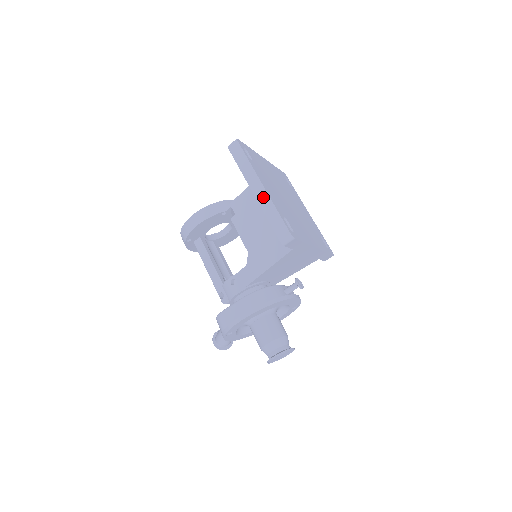
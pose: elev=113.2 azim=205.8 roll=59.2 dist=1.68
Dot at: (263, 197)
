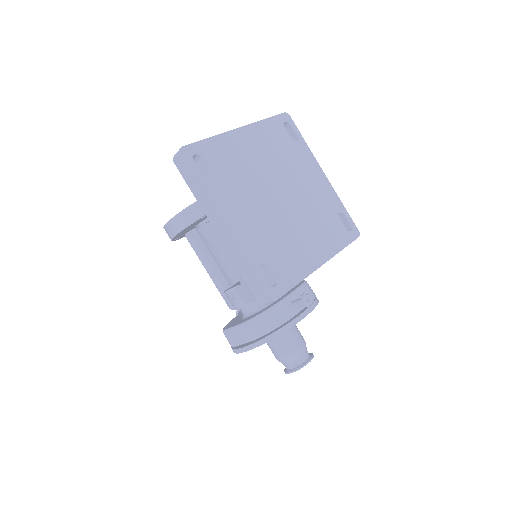
Dot at: (229, 243)
